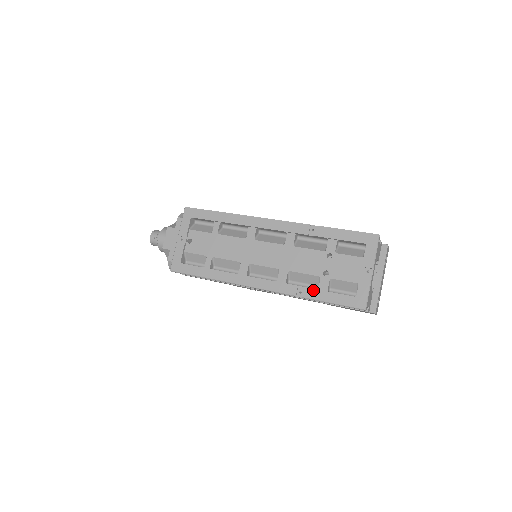
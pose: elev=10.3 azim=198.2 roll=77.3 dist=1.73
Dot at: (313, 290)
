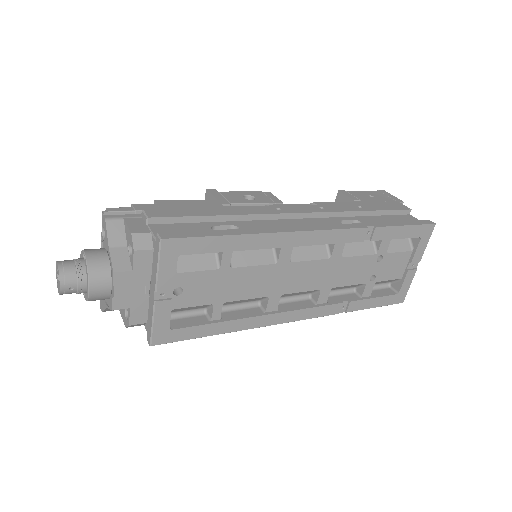
Dot at: (359, 302)
